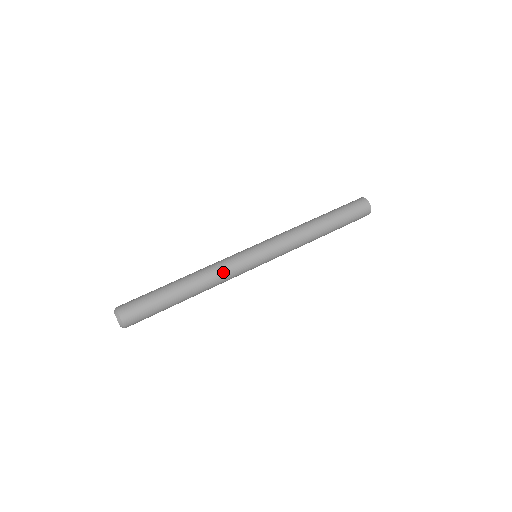
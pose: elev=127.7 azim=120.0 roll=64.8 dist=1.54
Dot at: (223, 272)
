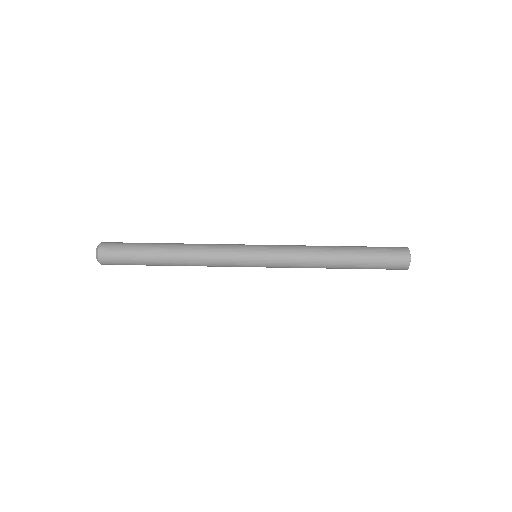
Dot at: (211, 262)
